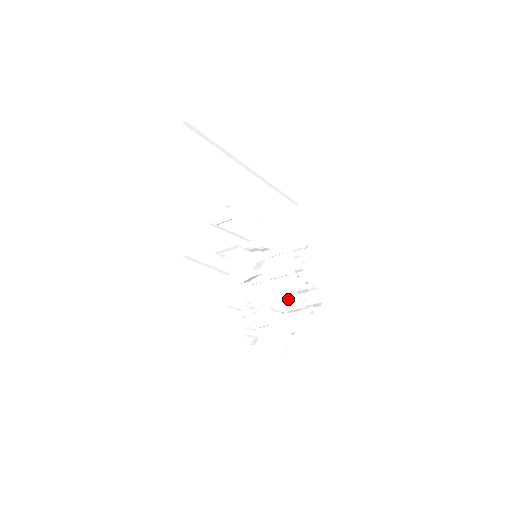
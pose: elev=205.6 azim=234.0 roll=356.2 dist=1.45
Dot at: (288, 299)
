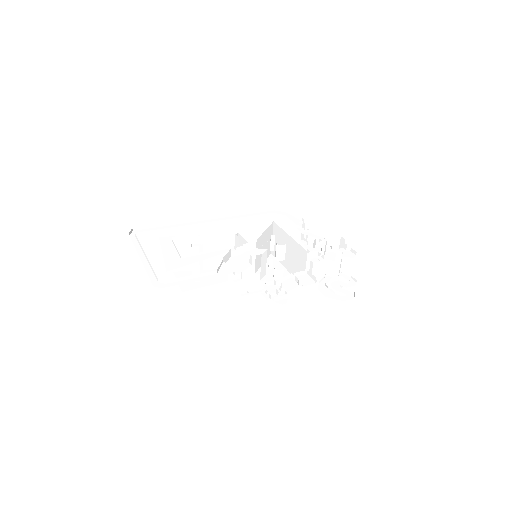
Dot at: (305, 258)
